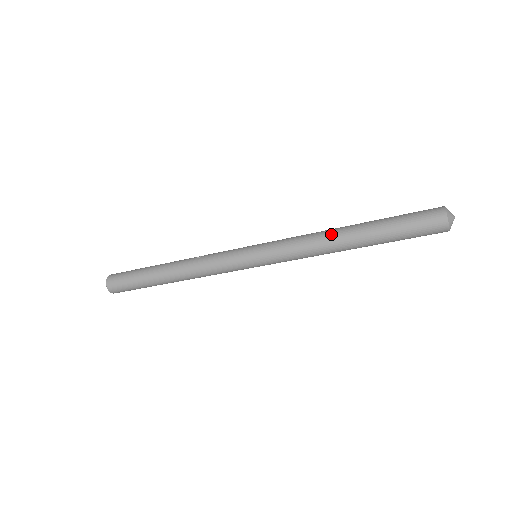
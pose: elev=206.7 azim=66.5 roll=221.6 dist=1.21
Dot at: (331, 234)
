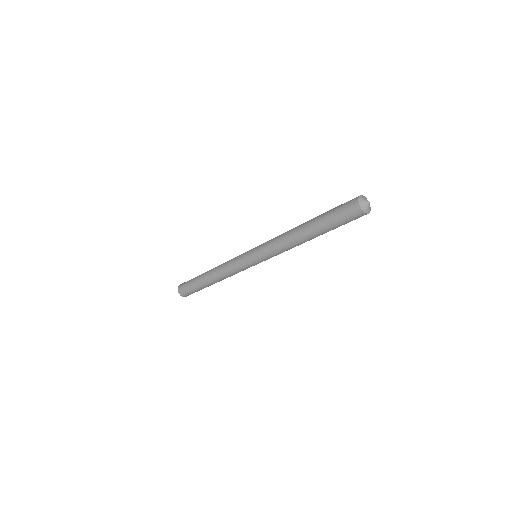
Dot at: occluded
